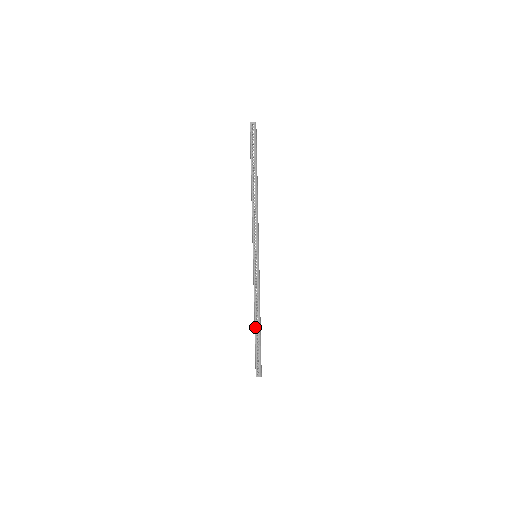
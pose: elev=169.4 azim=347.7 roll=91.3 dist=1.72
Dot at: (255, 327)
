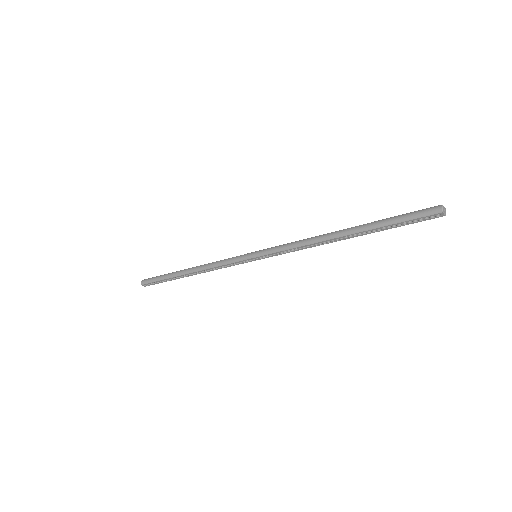
Dot at: (183, 275)
